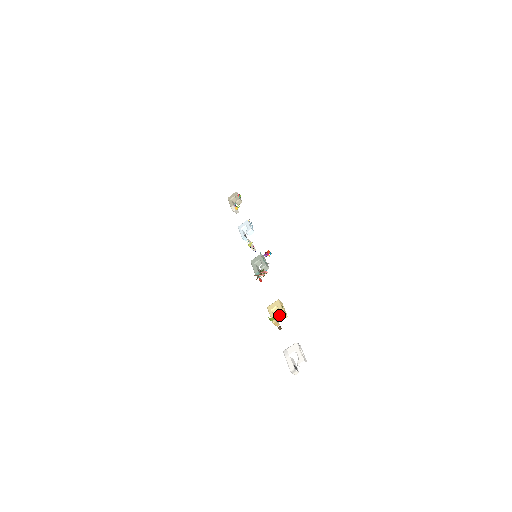
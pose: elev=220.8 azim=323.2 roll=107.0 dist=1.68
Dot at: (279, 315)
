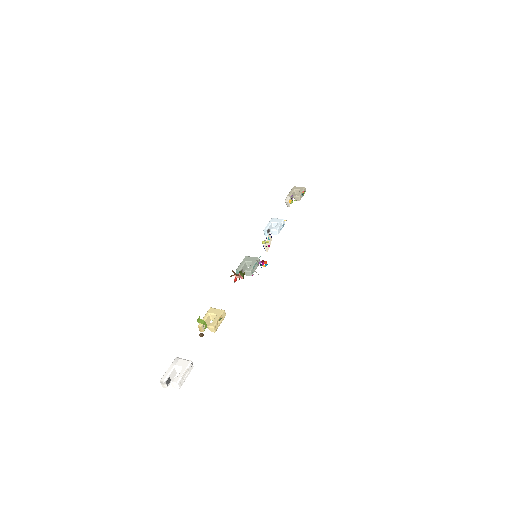
Dot at: (209, 324)
